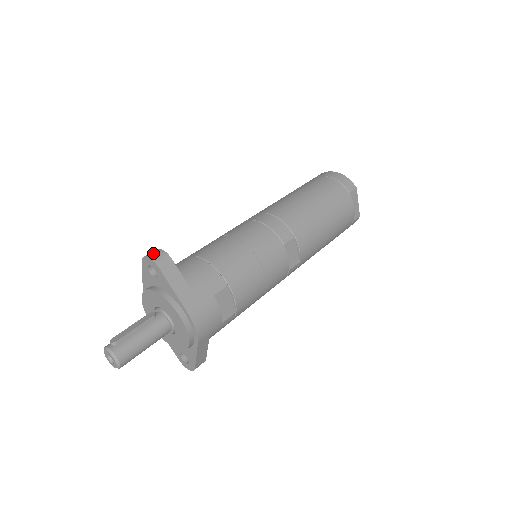
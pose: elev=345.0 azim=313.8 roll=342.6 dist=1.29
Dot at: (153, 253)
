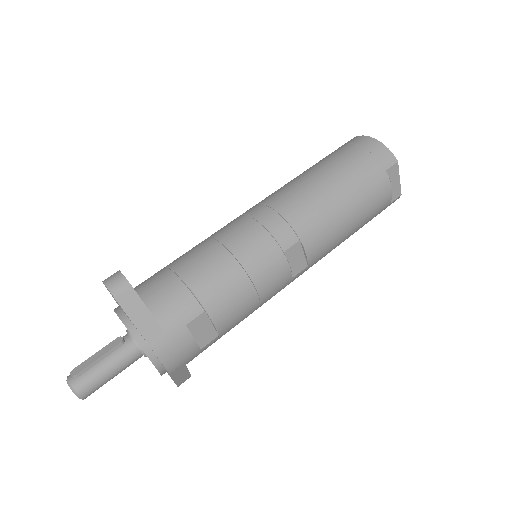
Dot at: (111, 279)
